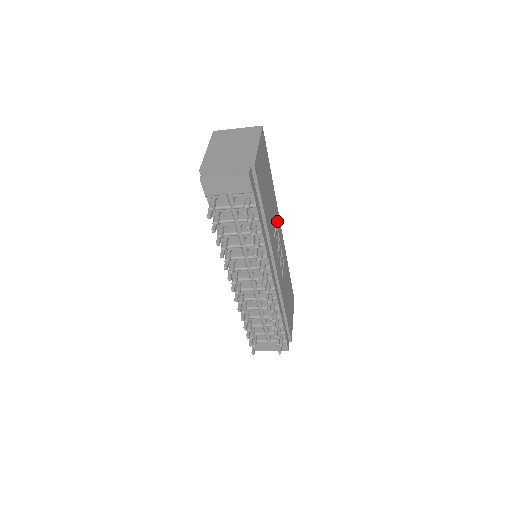
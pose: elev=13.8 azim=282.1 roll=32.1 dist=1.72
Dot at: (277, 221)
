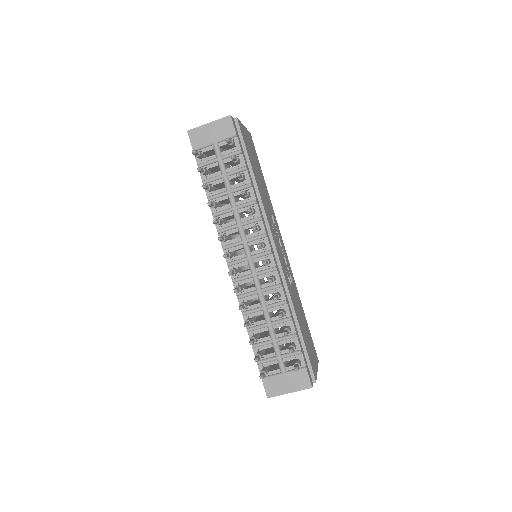
Dot at: (277, 228)
